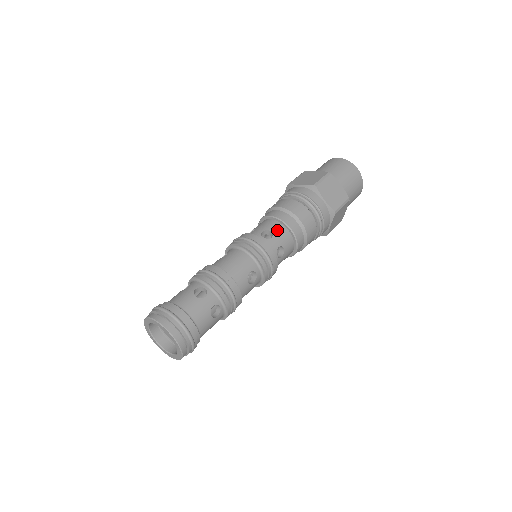
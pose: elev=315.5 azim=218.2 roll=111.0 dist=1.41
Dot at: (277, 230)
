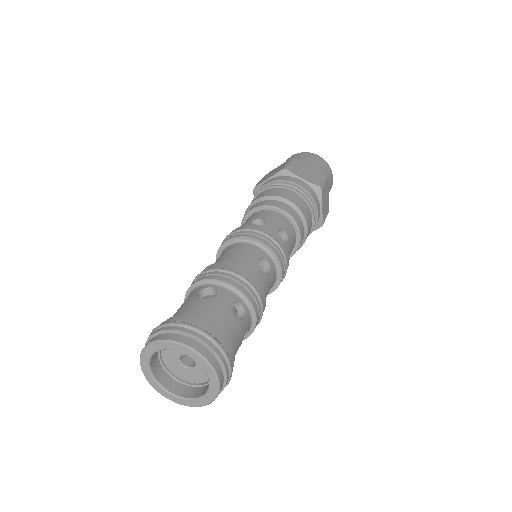
Dot at: (267, 216)
